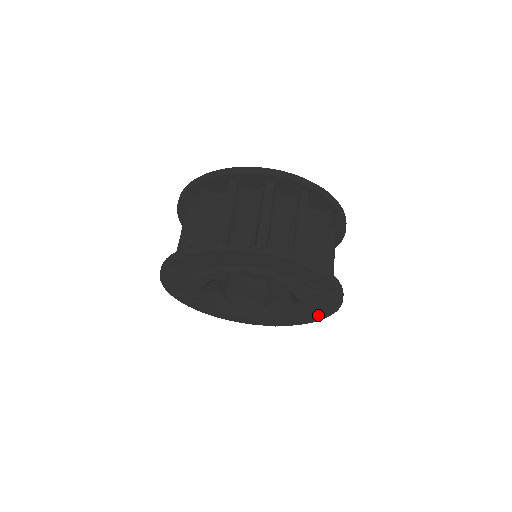
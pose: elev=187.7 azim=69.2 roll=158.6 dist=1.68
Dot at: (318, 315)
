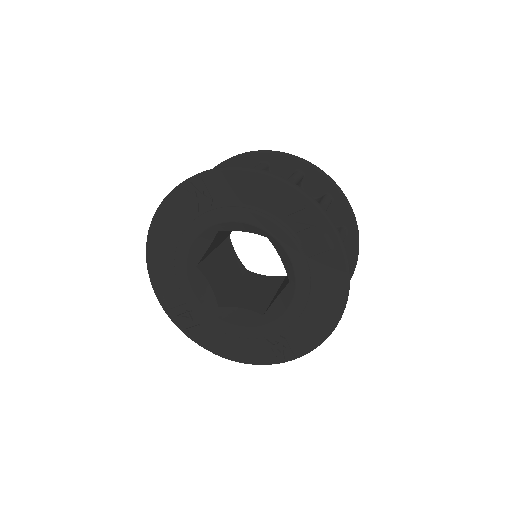
Dot at: (328, 312)
